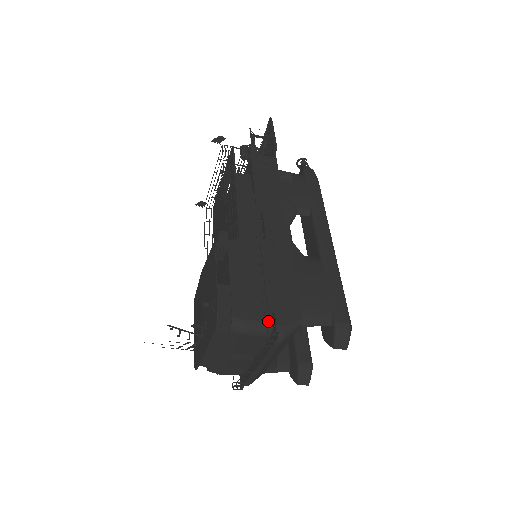
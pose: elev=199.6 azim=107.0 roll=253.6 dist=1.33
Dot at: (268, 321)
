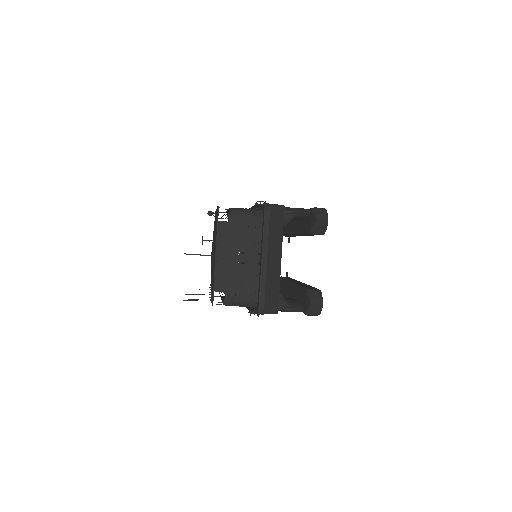
Dot at: occluded
